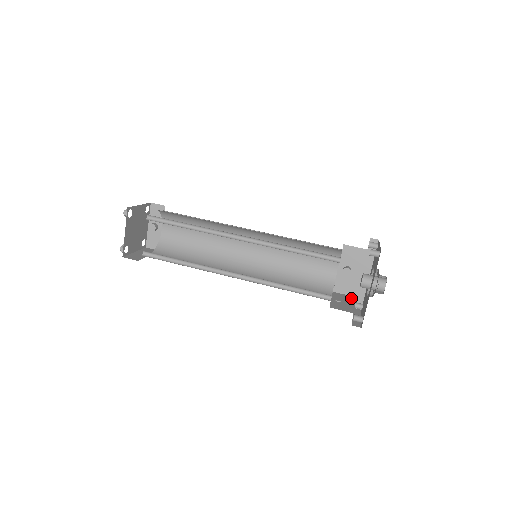
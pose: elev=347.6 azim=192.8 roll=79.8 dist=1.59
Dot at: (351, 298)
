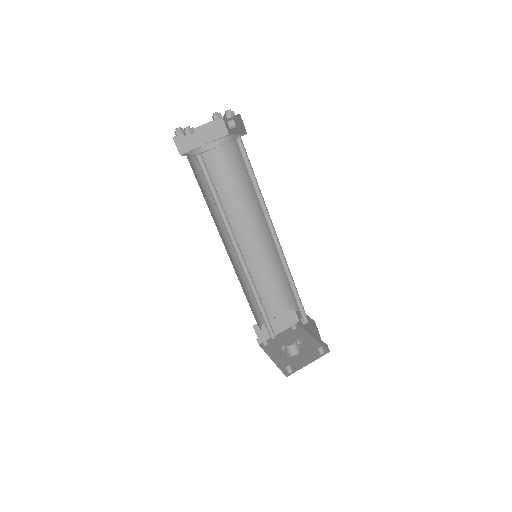
Dot at: (292, 322)
